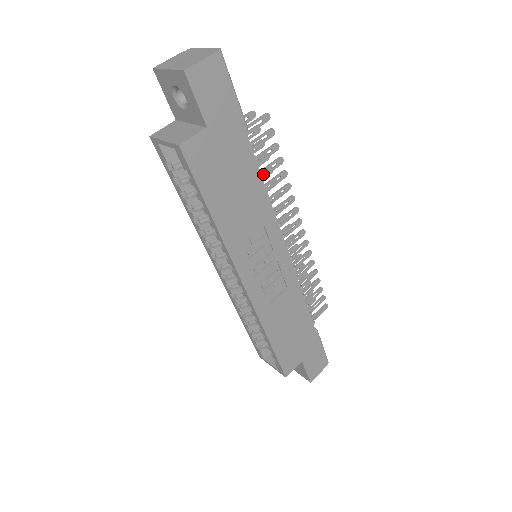
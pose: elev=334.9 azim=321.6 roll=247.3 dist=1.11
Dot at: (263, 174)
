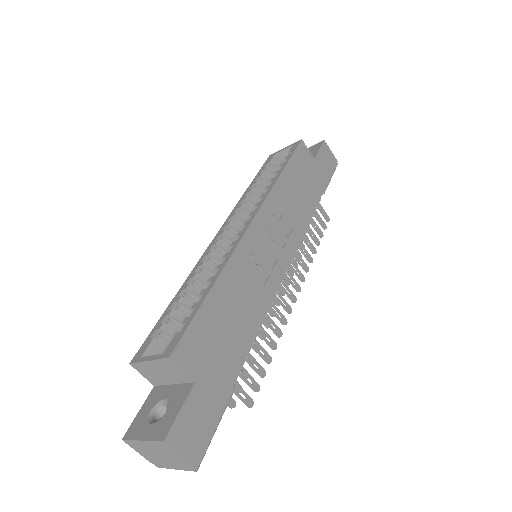
Dot at: (306, 229)
